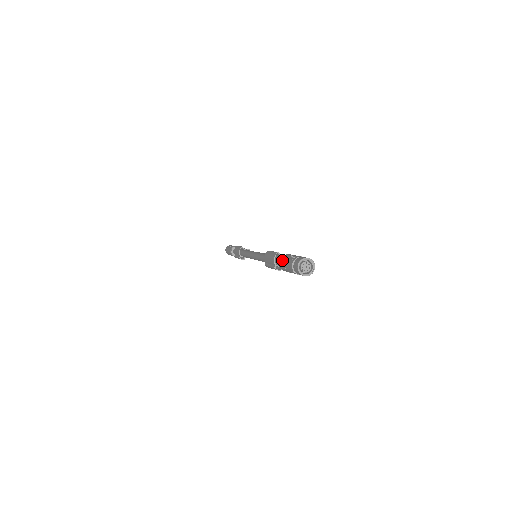
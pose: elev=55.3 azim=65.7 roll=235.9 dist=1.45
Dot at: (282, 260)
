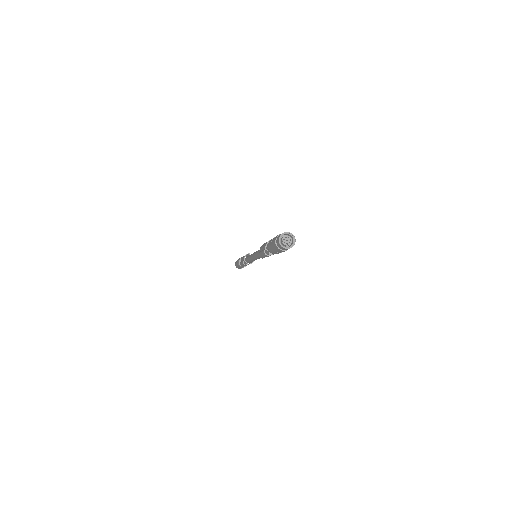
Dot at: occluded
